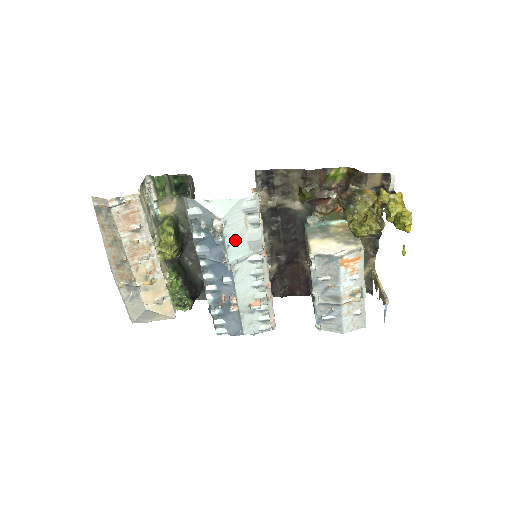
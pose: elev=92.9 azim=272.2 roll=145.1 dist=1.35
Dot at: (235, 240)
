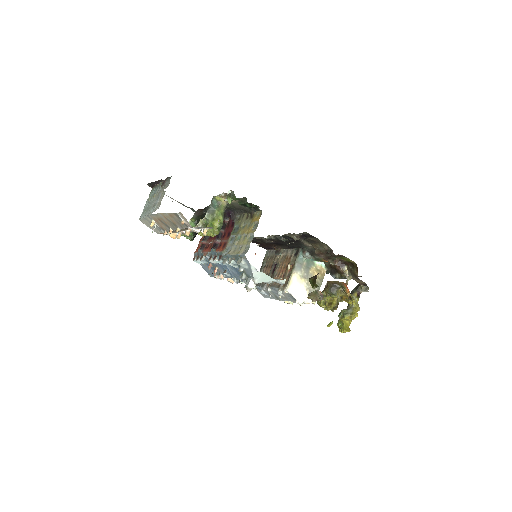
Dot at: occluded
